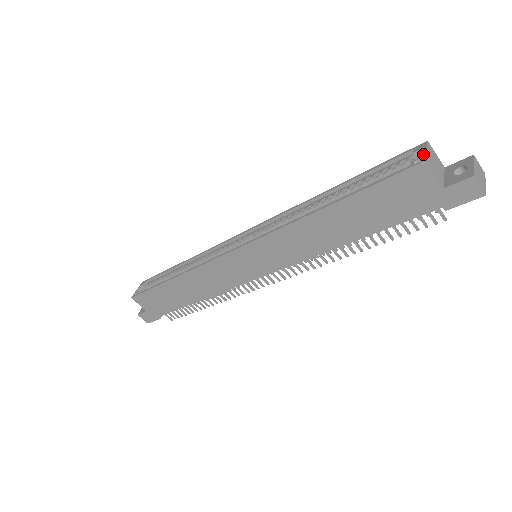
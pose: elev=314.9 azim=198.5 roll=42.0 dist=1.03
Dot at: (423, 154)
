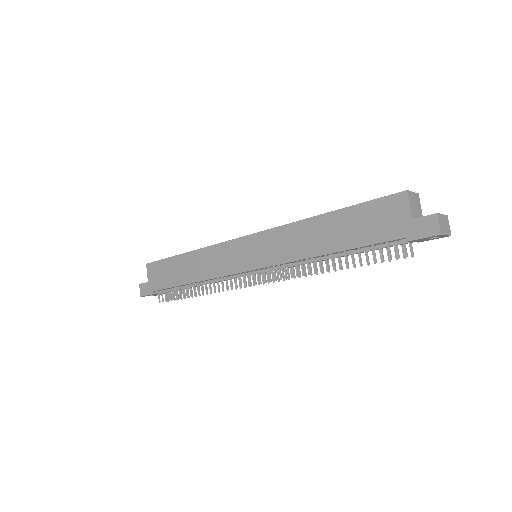
Dot at: (409, 191)
